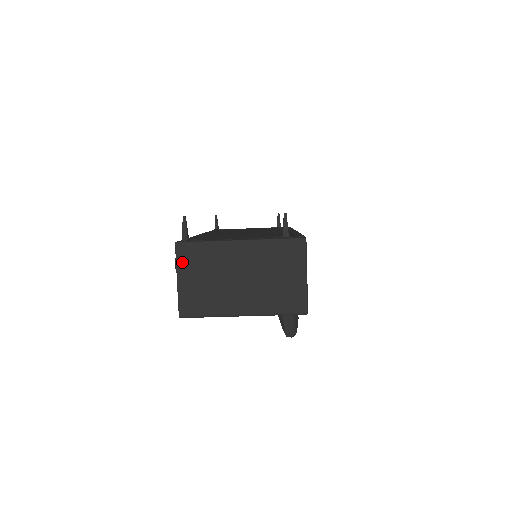
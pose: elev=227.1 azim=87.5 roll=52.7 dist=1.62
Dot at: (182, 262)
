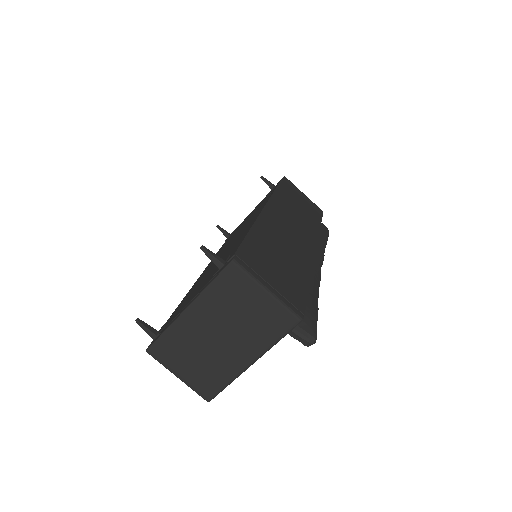
Dot at: (165, 361)
